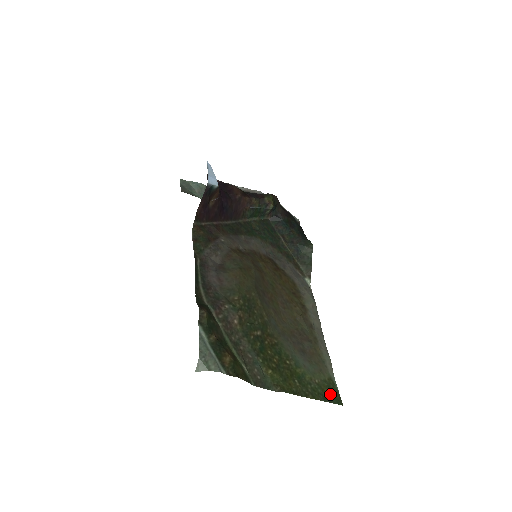
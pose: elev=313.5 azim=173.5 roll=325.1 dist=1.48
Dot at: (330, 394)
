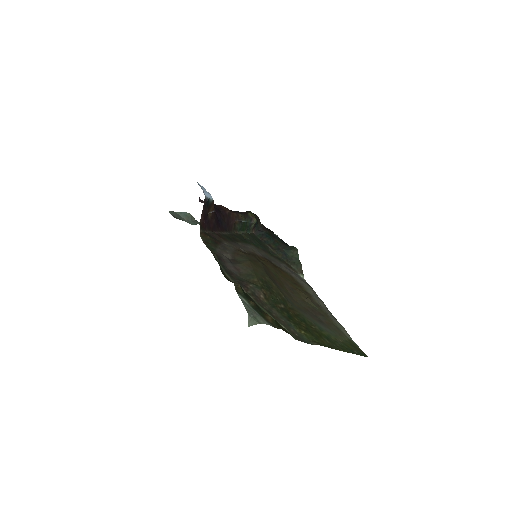
Dot at: (355, 350)
